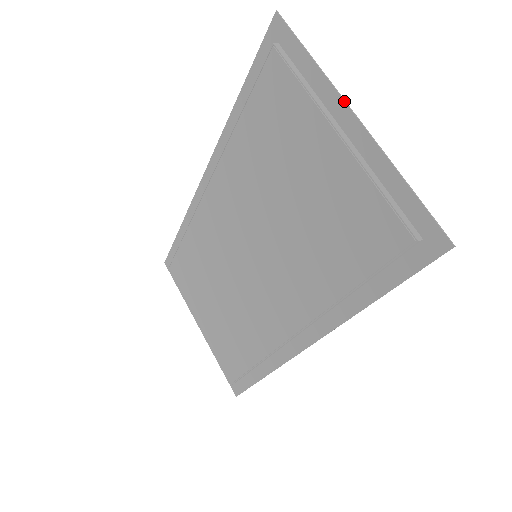
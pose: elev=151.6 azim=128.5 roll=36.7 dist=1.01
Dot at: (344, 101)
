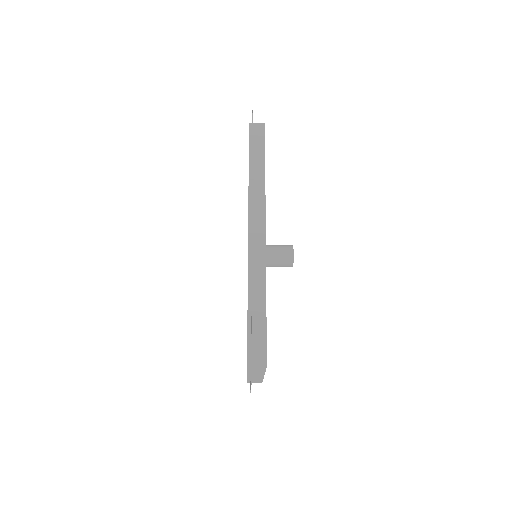
Dot at: occluded
